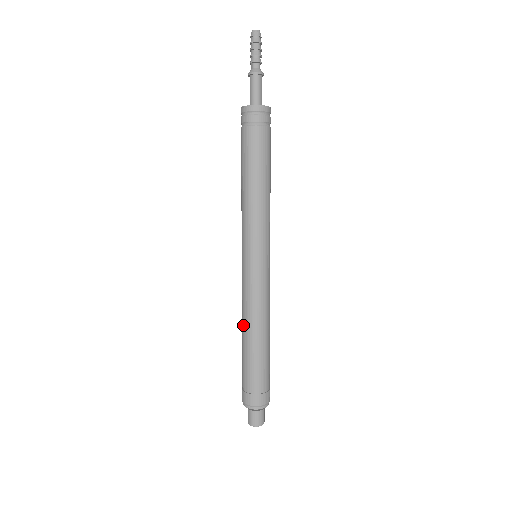
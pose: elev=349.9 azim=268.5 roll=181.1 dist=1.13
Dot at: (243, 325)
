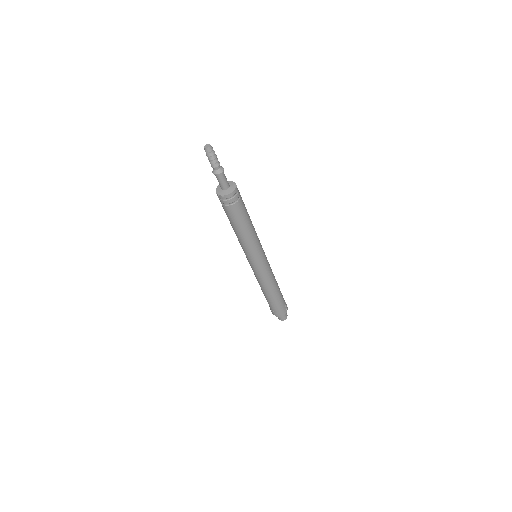
Dot at: occluded
